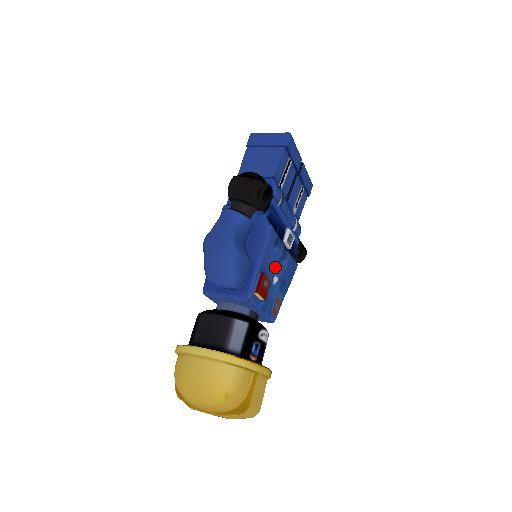
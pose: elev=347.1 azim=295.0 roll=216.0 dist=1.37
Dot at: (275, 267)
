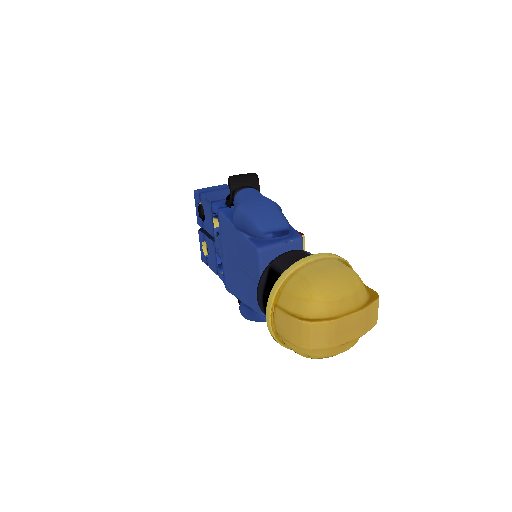
Dot at: occluded
